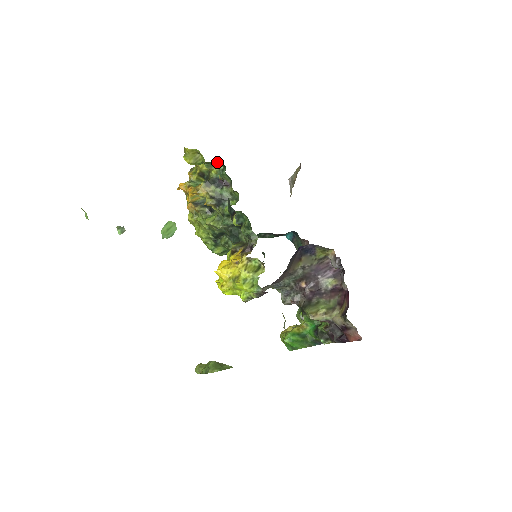
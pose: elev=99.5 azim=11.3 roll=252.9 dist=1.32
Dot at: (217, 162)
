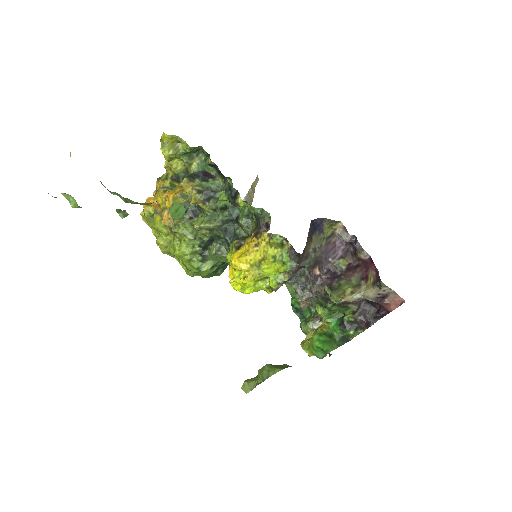
Dot at: (197, 152)
